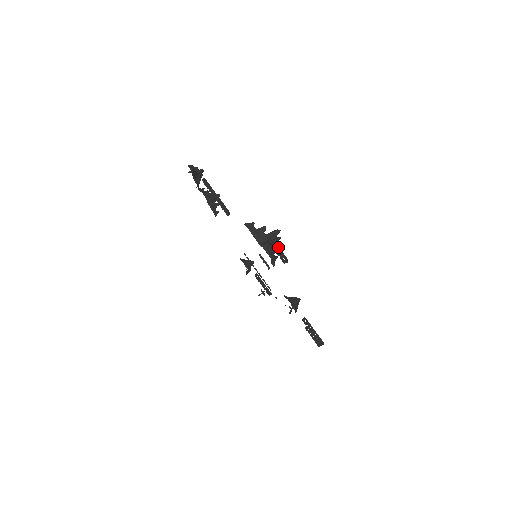
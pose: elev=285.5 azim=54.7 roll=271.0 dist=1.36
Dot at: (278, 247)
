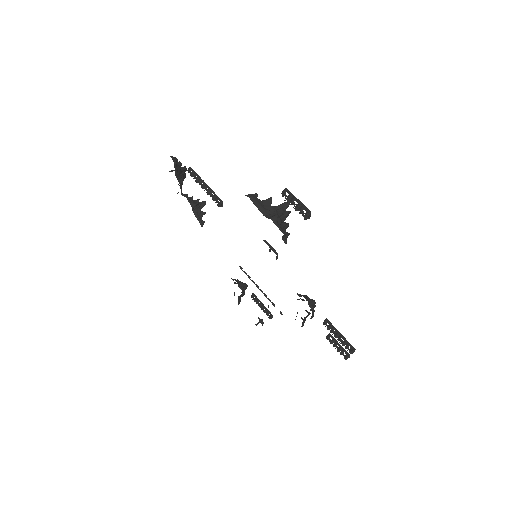
Dot at: (296, 198)
